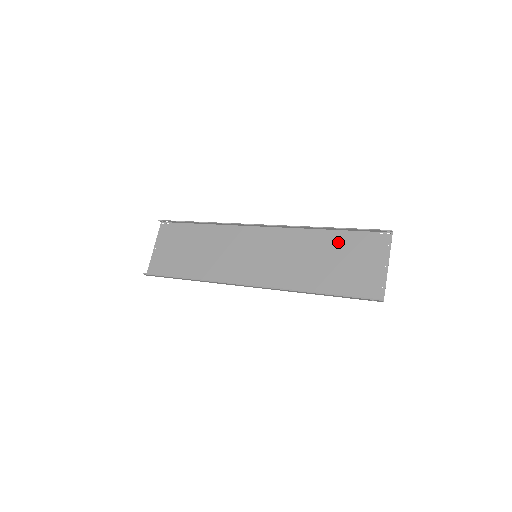
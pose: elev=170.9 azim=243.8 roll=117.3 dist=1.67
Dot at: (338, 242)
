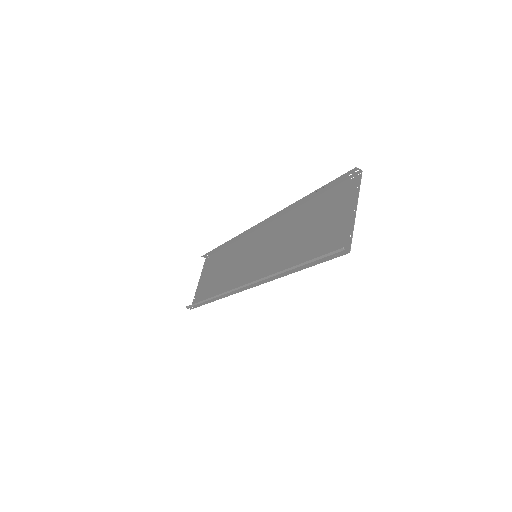
Dot at: (316, 208)
